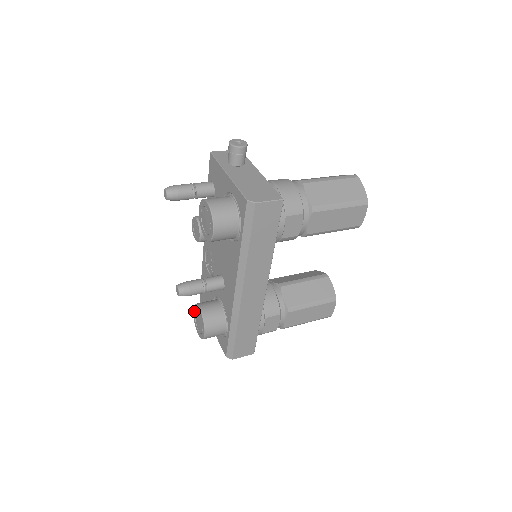
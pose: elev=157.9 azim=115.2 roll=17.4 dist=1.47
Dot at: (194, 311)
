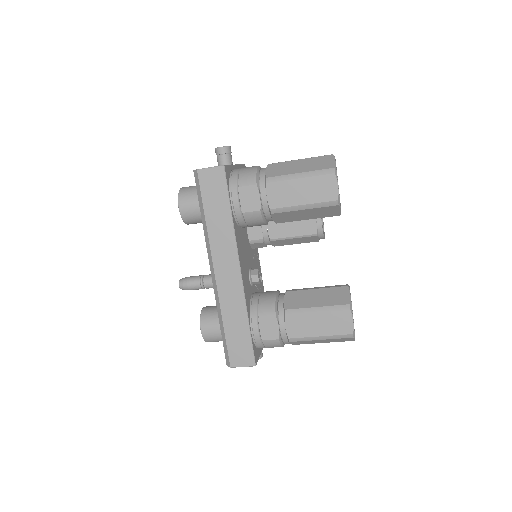
Dot at: occluded
